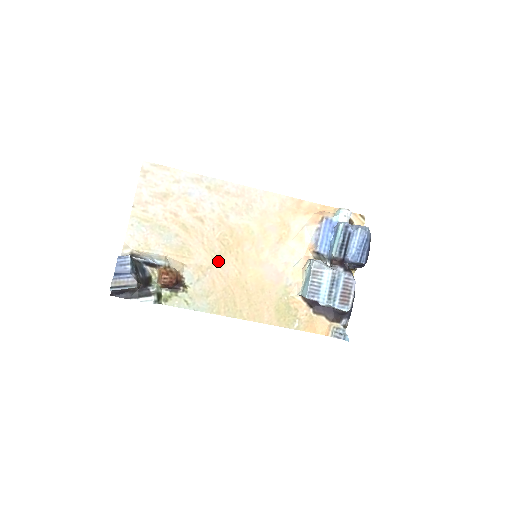
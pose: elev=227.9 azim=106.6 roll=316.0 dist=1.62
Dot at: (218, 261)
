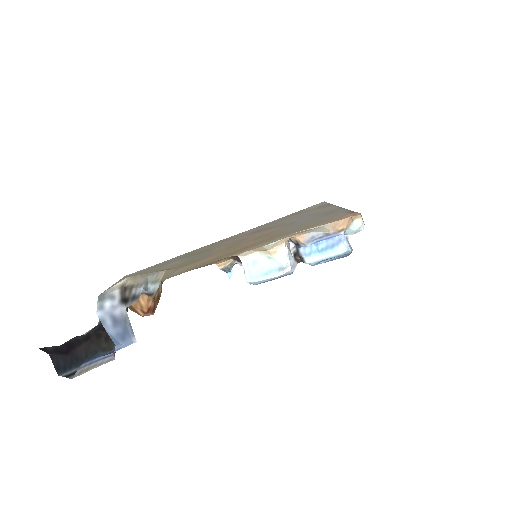
Dot at: (216, 258)
